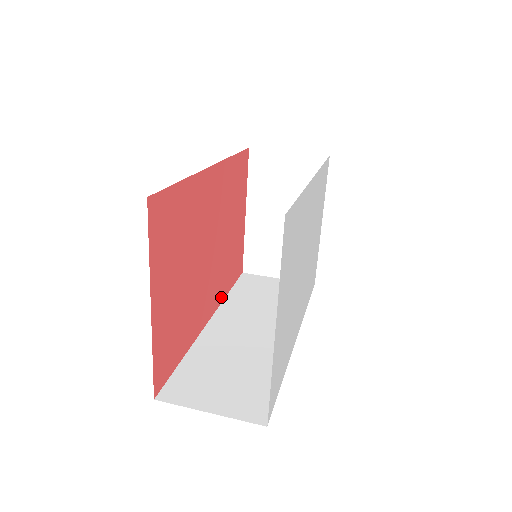
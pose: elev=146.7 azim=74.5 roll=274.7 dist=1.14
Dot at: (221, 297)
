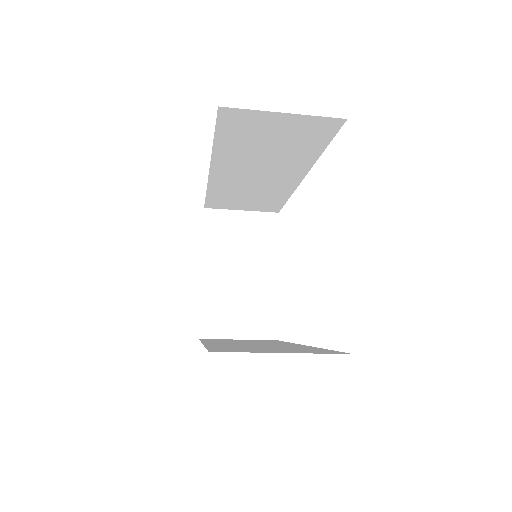
Dot at: occluded
